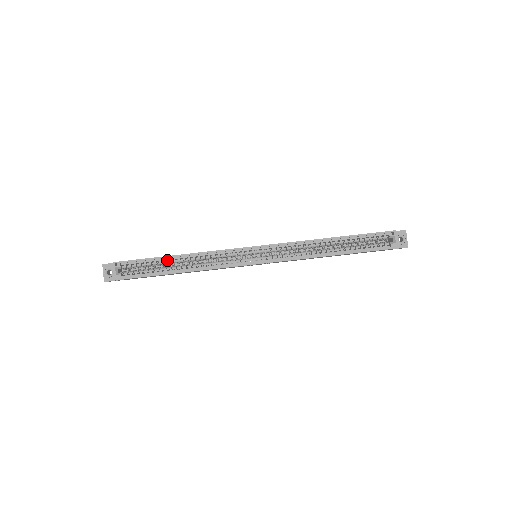
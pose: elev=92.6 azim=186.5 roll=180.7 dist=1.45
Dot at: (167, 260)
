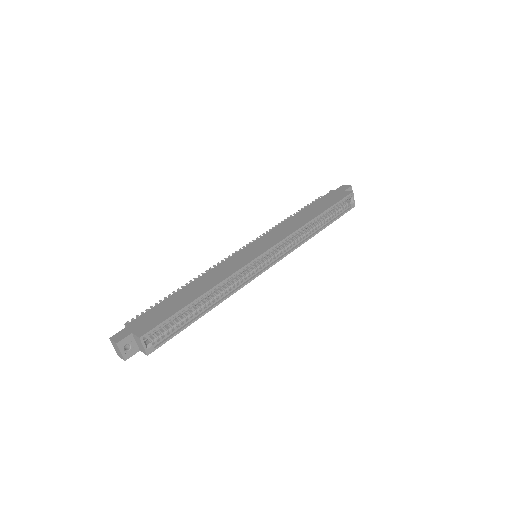
Dot at: occluded
